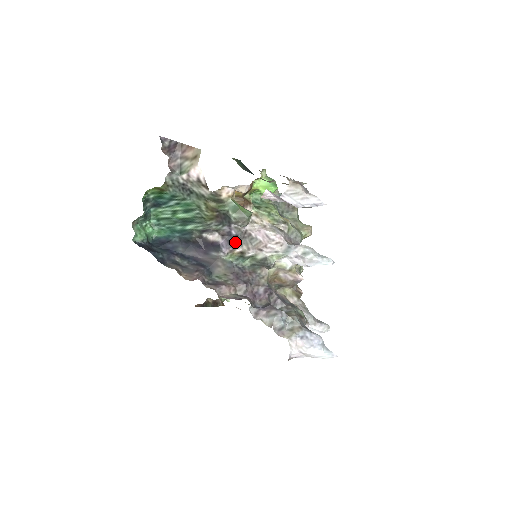
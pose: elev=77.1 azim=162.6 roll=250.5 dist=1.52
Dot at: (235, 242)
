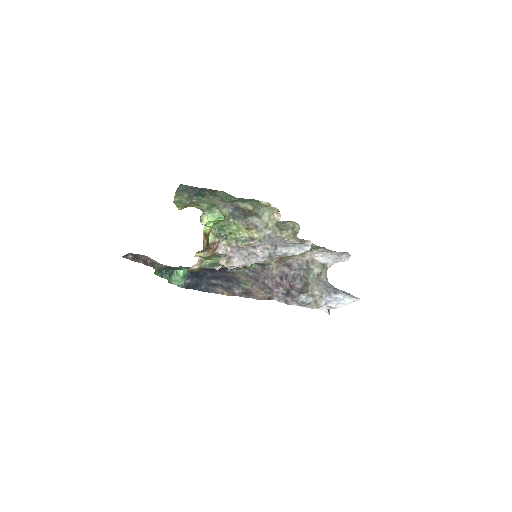
Dot at: occluded
